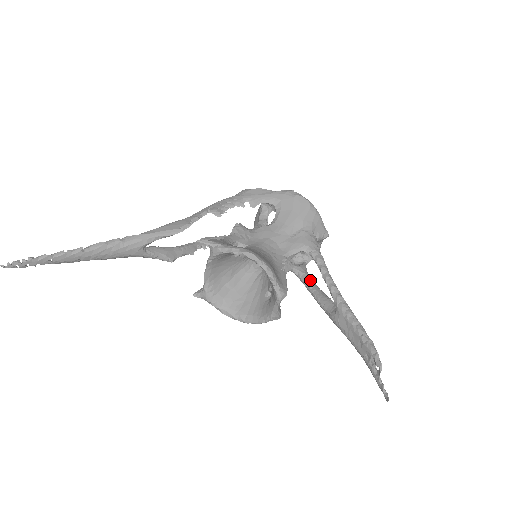
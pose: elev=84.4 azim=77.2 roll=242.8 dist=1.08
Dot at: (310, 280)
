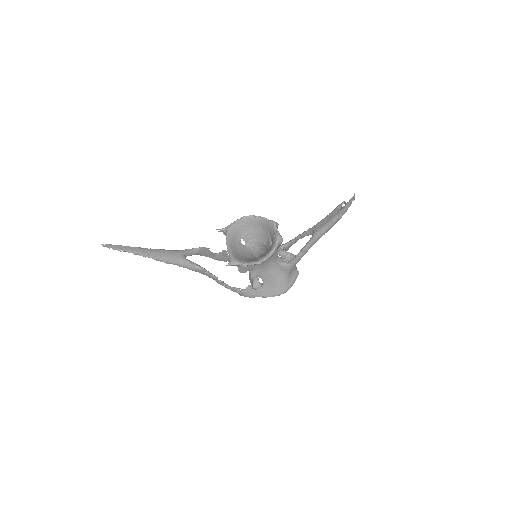
Dot at: occluded
